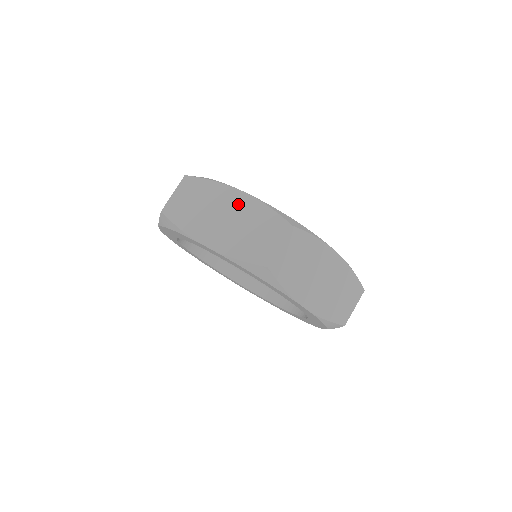
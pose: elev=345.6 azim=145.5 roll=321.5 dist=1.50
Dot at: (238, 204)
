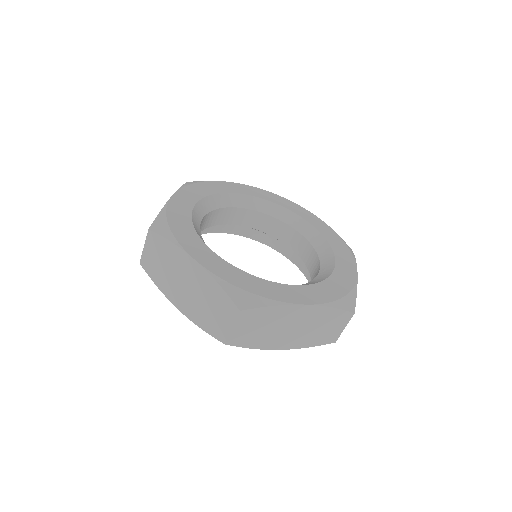
Dot at: (194, 274)
